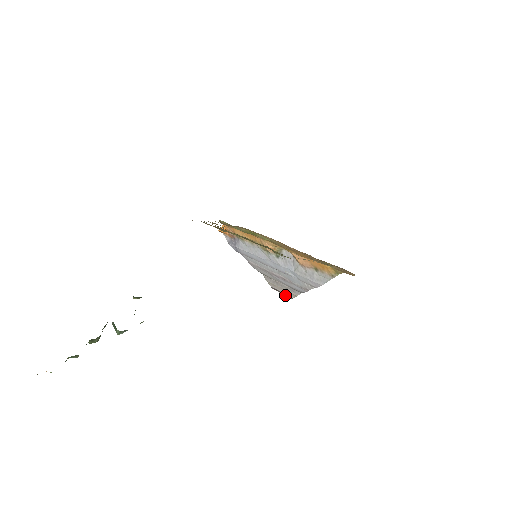
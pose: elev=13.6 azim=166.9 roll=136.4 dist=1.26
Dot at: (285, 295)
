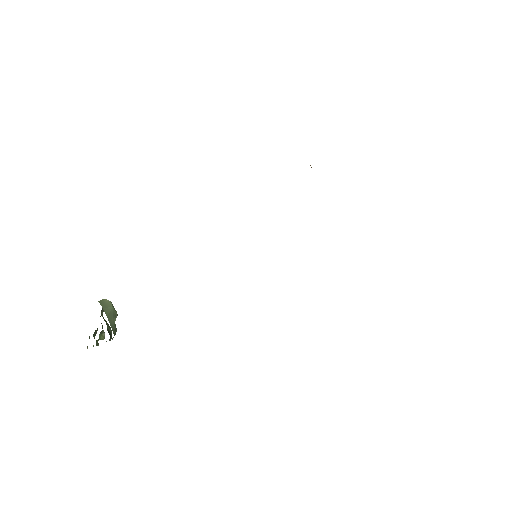
Dot at: occluded
